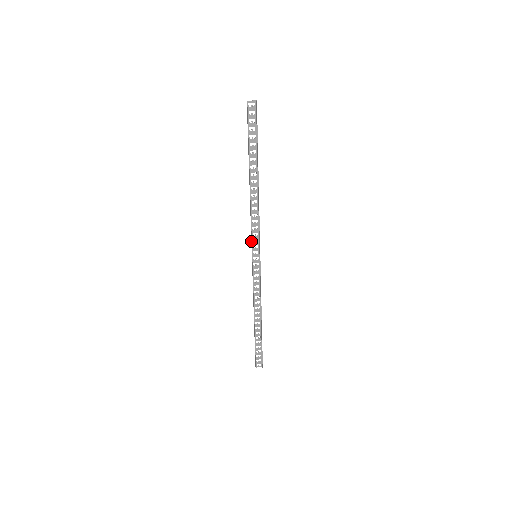
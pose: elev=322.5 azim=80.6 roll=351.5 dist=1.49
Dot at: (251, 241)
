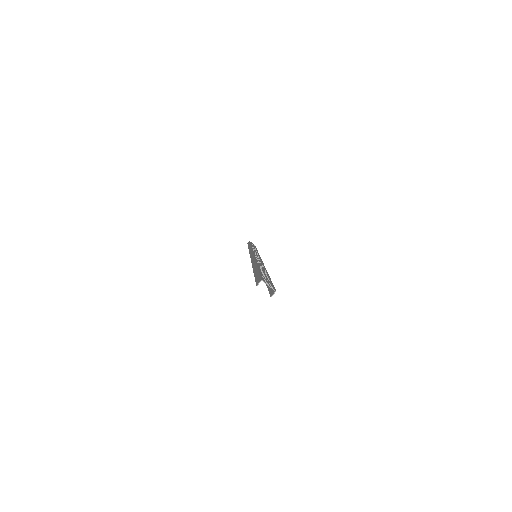
Dot at: (252, 254)
